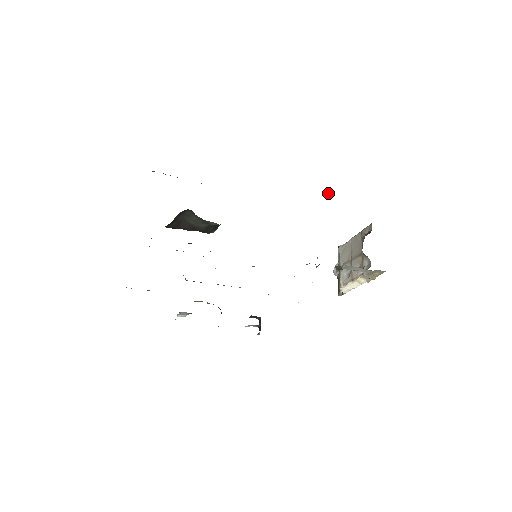
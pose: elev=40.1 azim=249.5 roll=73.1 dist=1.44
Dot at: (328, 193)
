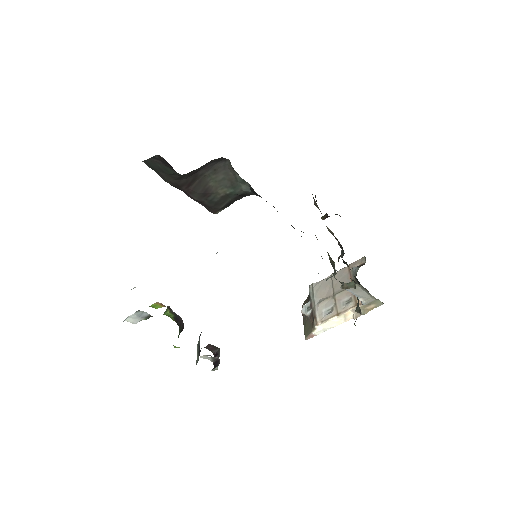
Dot at: (322, 218)
